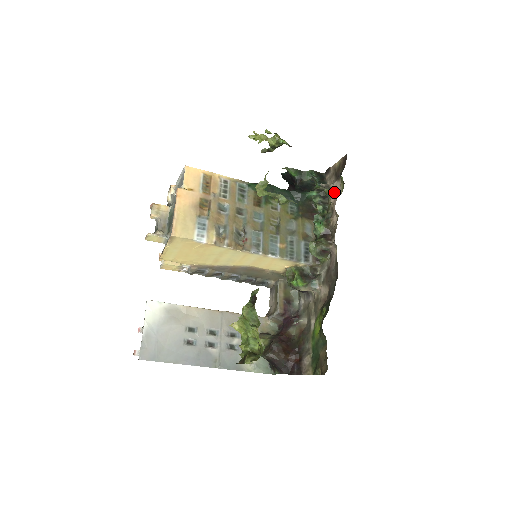
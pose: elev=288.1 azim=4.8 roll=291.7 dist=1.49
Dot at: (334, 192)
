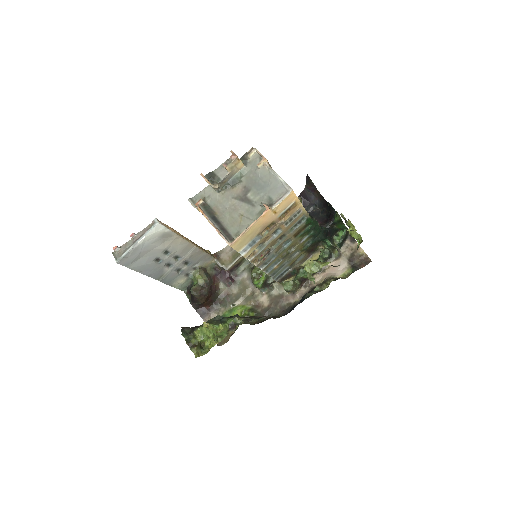
Dot at: (338, 264)
